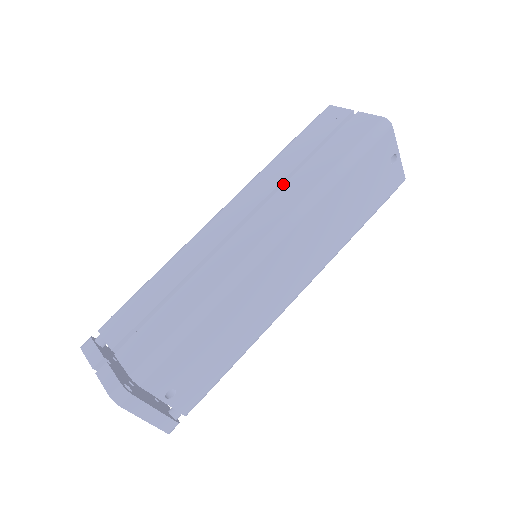
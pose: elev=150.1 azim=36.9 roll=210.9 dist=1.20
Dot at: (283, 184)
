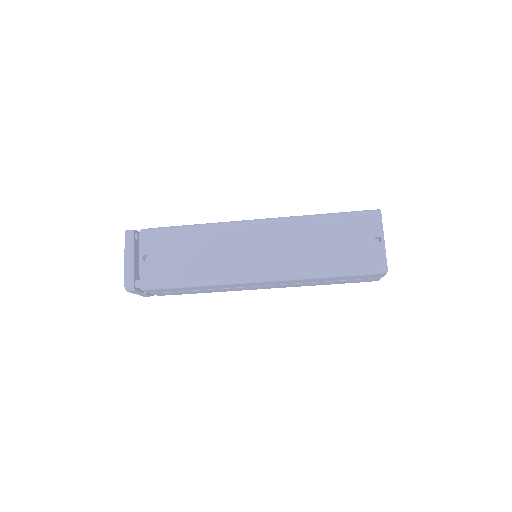
Dot at: occluded
